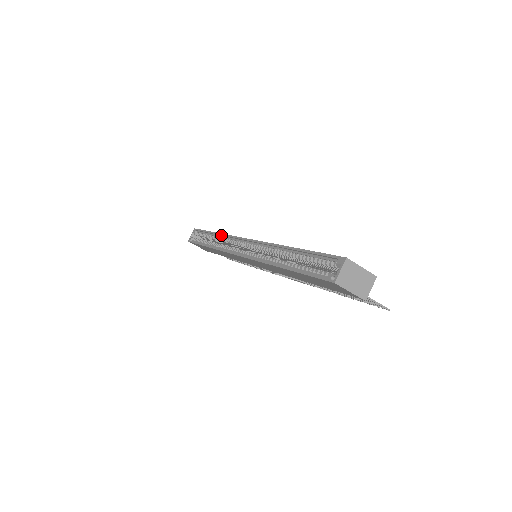
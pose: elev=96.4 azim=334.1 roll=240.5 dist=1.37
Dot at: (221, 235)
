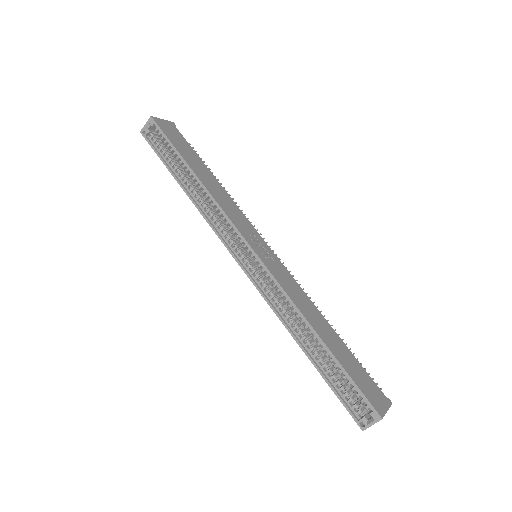
Dot at: (208, 193)
